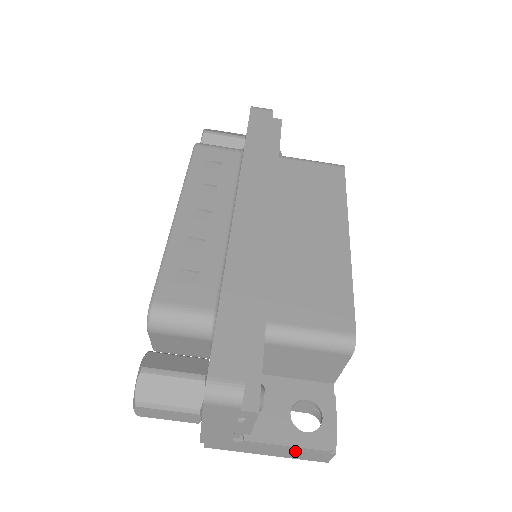
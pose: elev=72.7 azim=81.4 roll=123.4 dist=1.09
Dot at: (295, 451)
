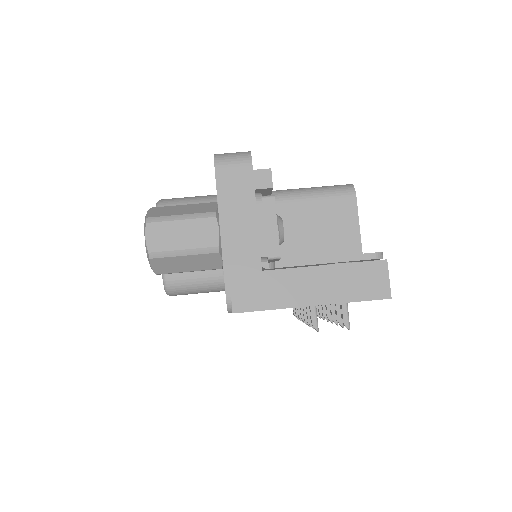
Dot at: (340, 273)
